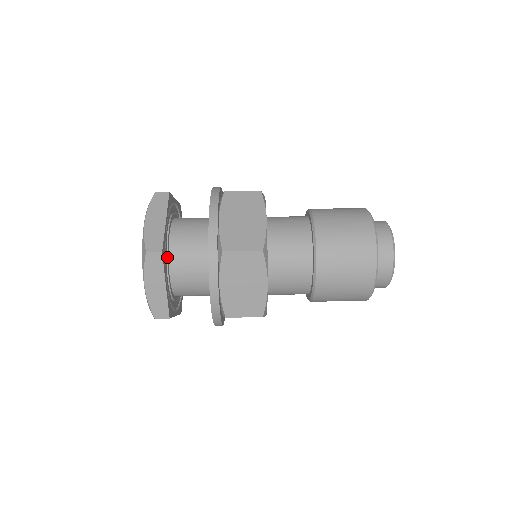
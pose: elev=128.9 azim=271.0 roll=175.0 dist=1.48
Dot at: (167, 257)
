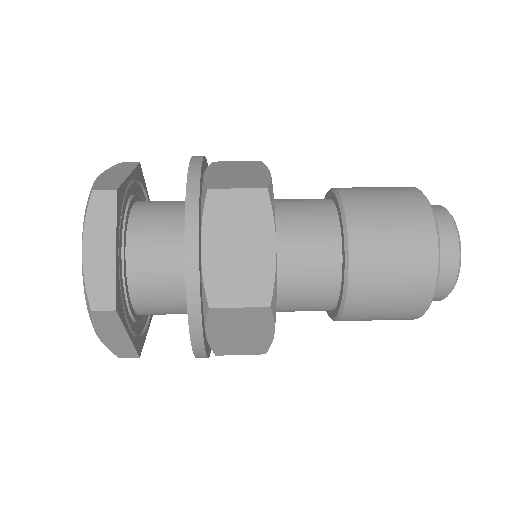
Dot at: (126, 293)
